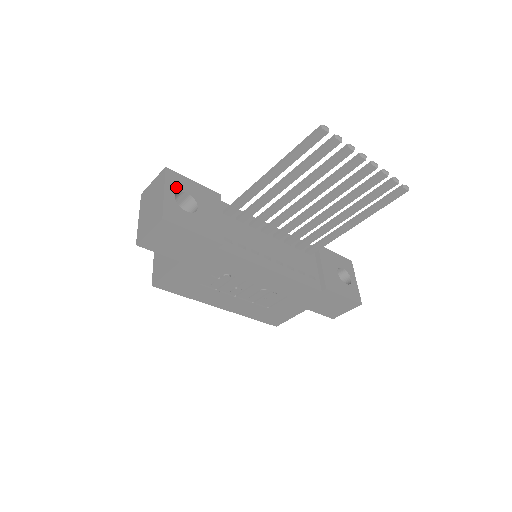
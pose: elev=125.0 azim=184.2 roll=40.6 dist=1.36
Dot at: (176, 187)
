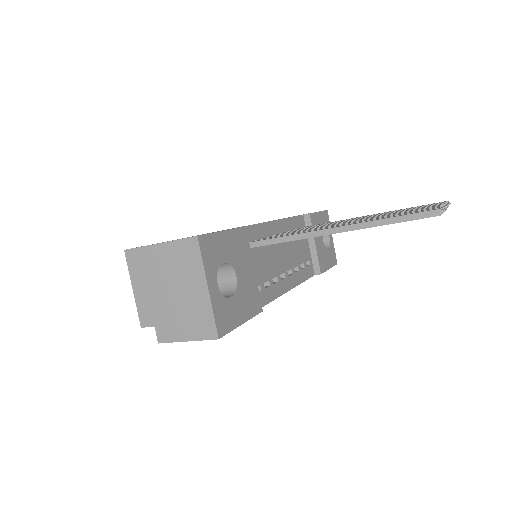
Dot at: (214, 264)
